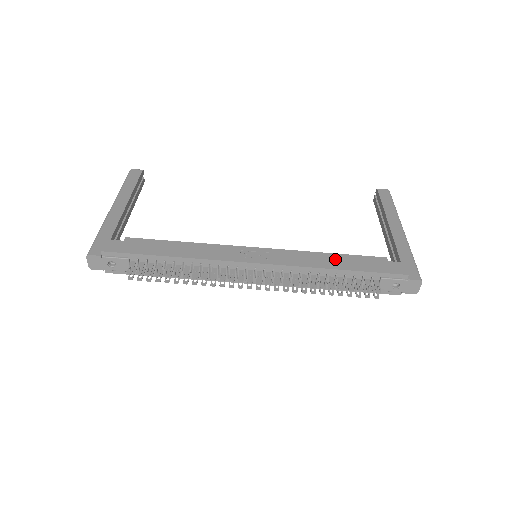
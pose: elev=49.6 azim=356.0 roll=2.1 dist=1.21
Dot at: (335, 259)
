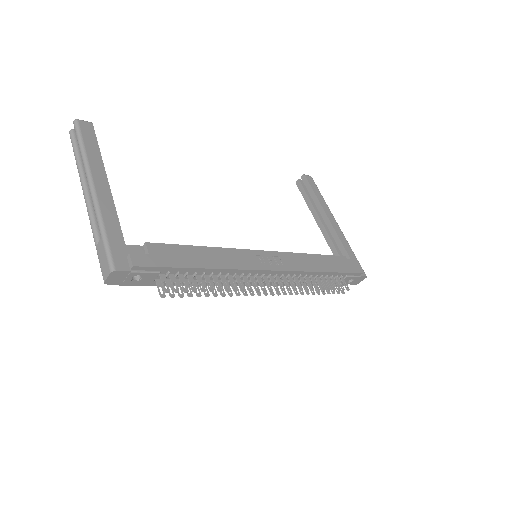
Dot at: (320, 261)
